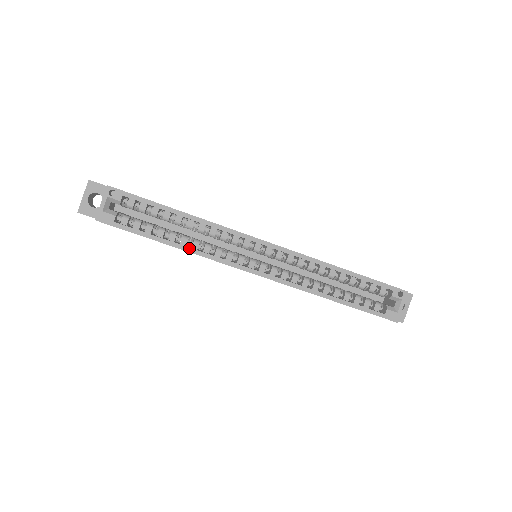
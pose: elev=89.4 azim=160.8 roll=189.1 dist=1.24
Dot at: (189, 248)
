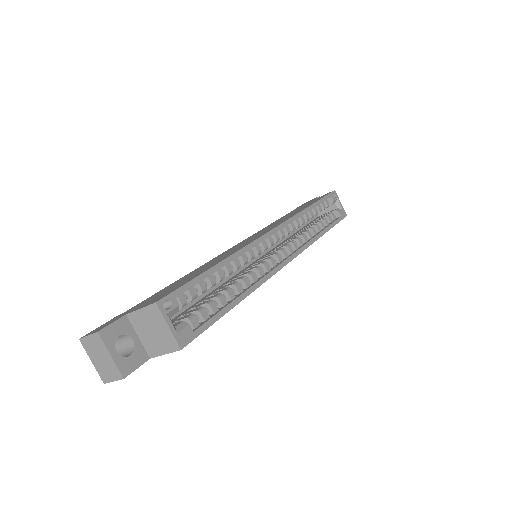
Dot at: (250, 288)
